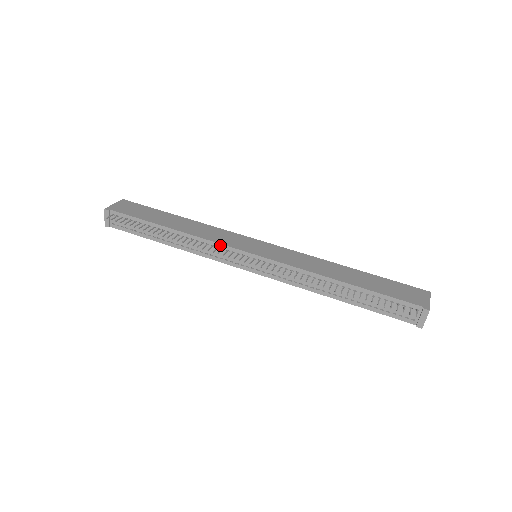
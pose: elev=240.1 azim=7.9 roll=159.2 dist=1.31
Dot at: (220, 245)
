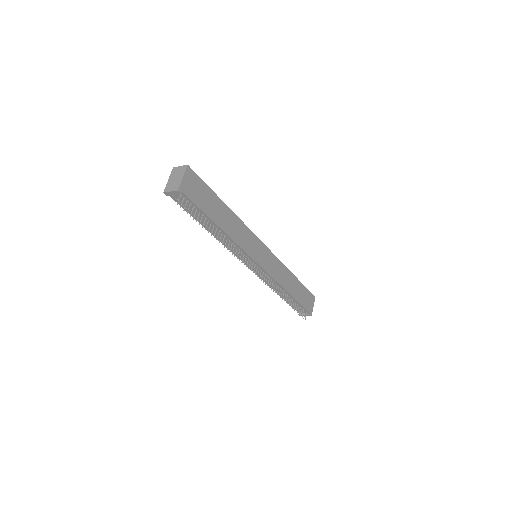
Dot at: (245, 253)
